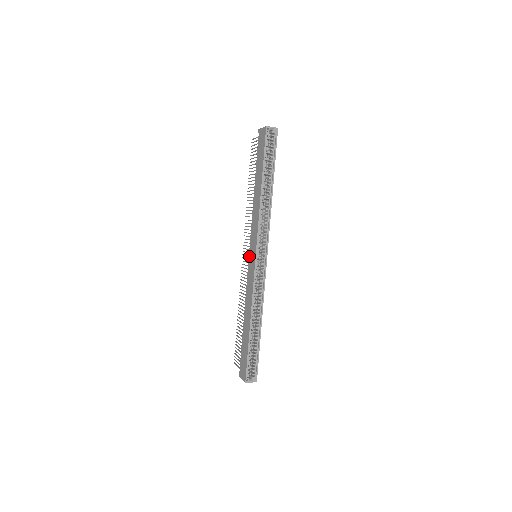
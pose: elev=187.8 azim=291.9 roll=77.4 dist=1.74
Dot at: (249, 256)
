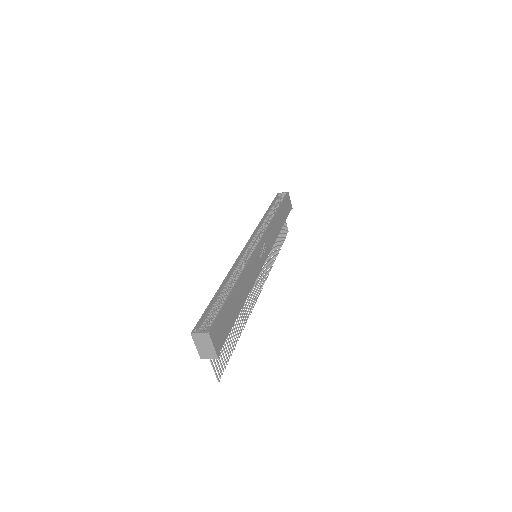
Dot at: occluded
